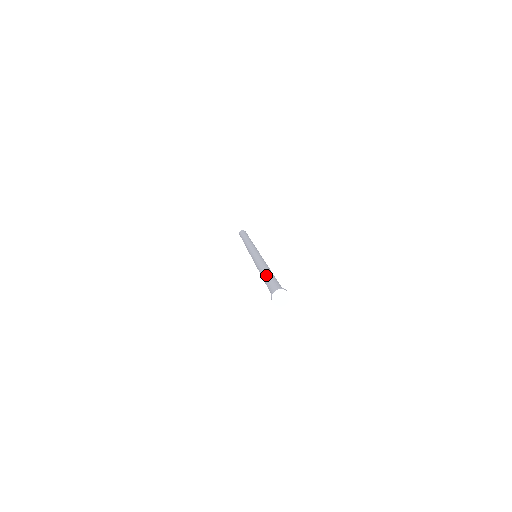
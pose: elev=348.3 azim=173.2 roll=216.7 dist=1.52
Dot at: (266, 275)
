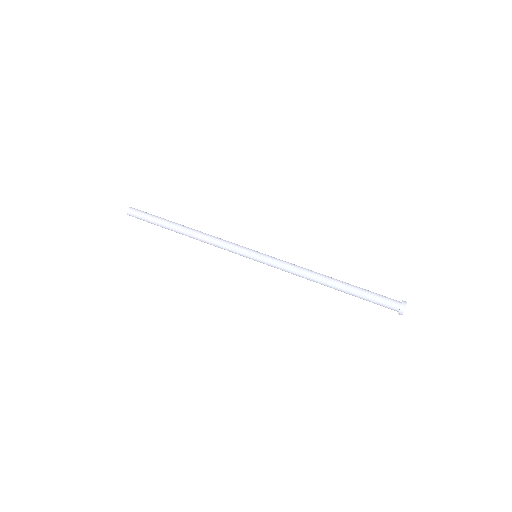
Dot at: (351, 285)
